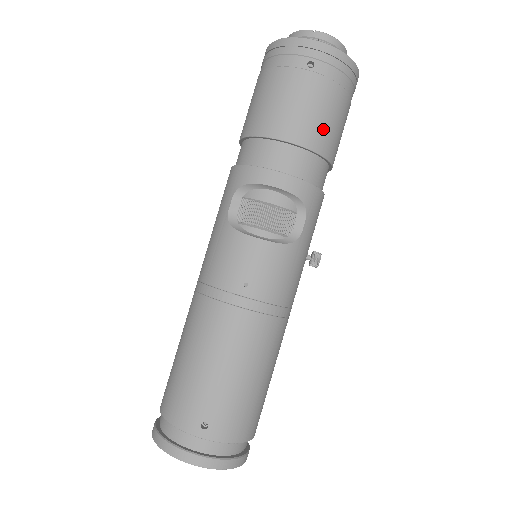
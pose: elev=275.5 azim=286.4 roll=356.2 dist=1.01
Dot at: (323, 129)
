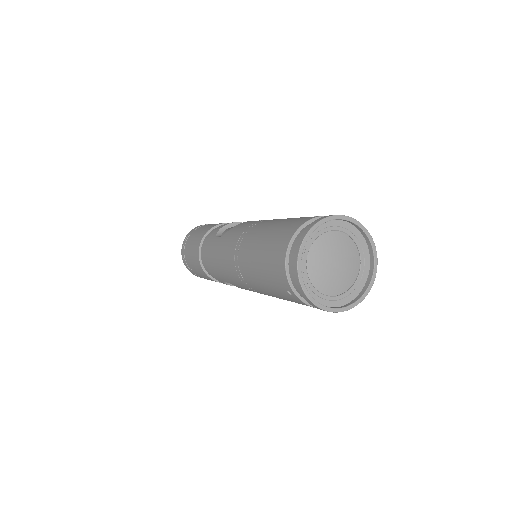
Dot at: occluded
